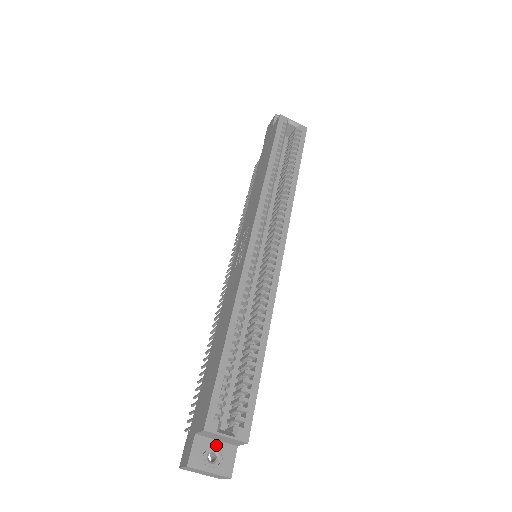
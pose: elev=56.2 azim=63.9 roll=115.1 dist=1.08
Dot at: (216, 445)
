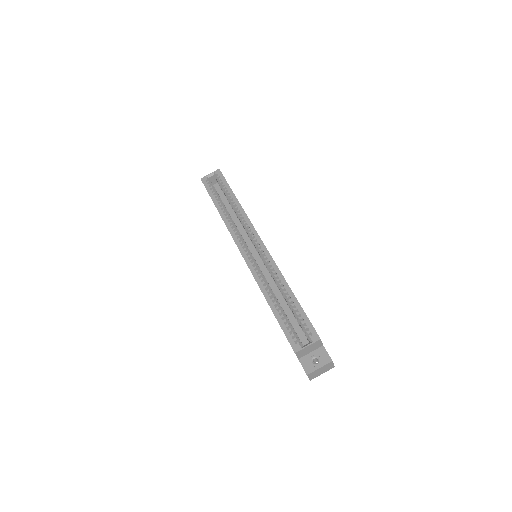
Dot at: (312, 355)
